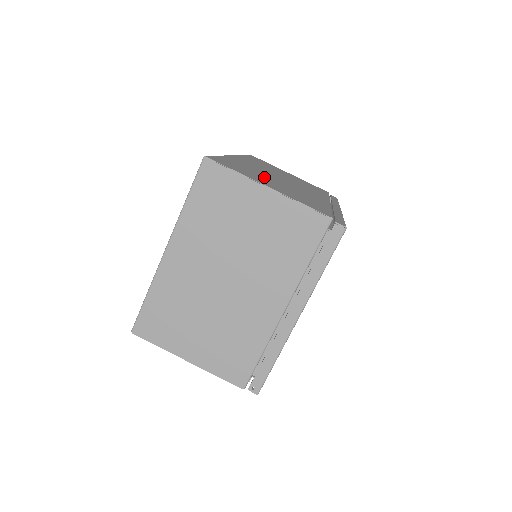
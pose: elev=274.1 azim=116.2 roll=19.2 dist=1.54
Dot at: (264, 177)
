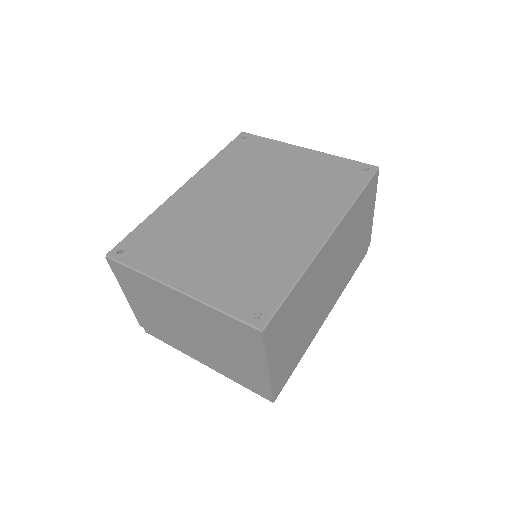
Dot at: (298, 318)
